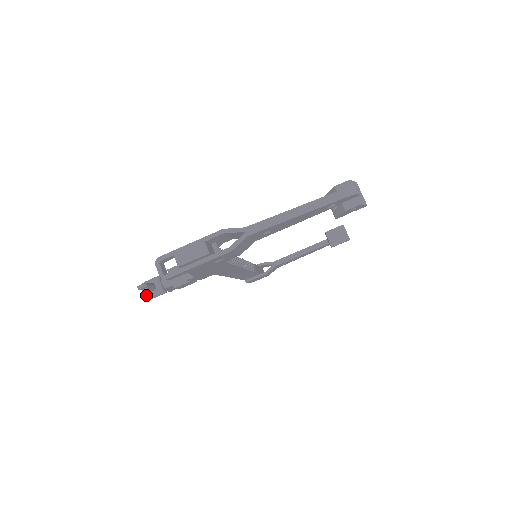
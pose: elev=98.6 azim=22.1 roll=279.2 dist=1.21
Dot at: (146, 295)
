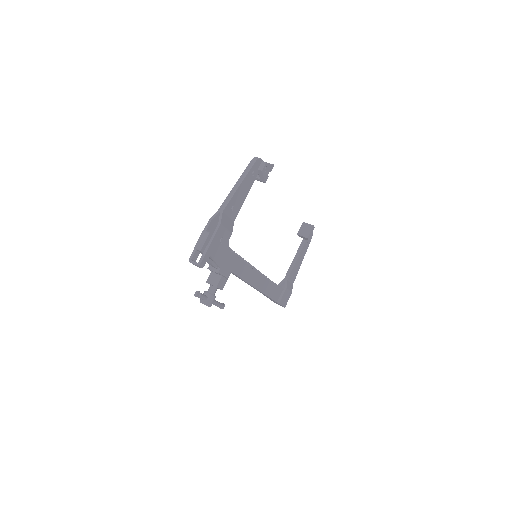
Dot at: occluded
